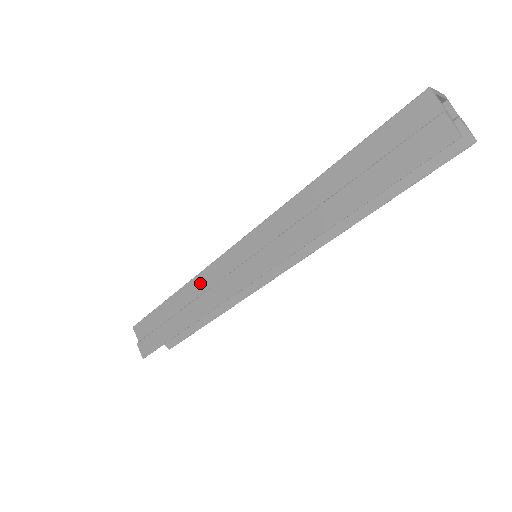
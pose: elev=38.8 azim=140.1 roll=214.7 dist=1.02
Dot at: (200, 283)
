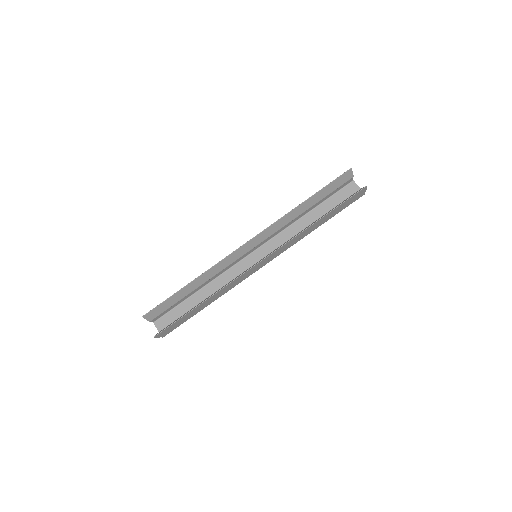
Dot at: (219, 273)
